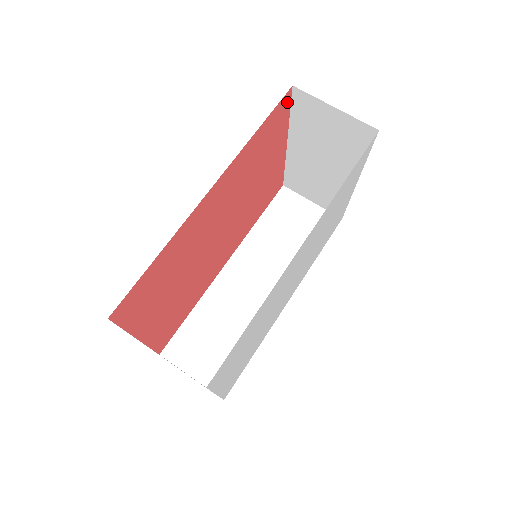
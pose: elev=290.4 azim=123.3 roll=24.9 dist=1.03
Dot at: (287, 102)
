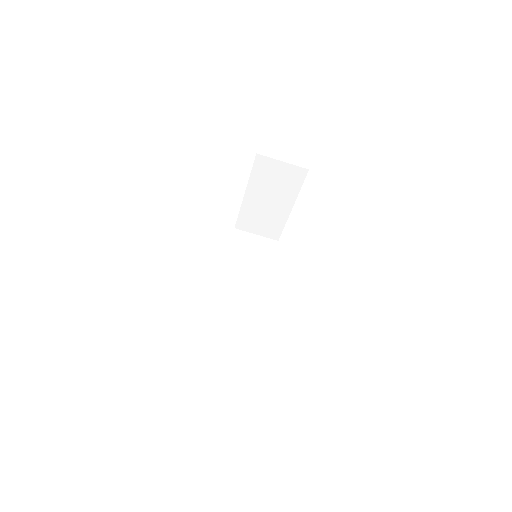
Dot at: occluded
